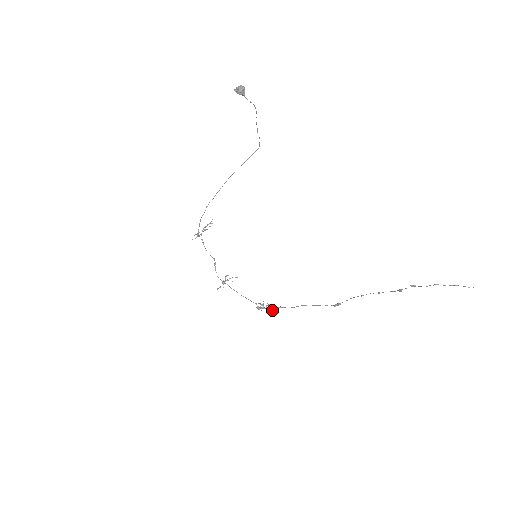
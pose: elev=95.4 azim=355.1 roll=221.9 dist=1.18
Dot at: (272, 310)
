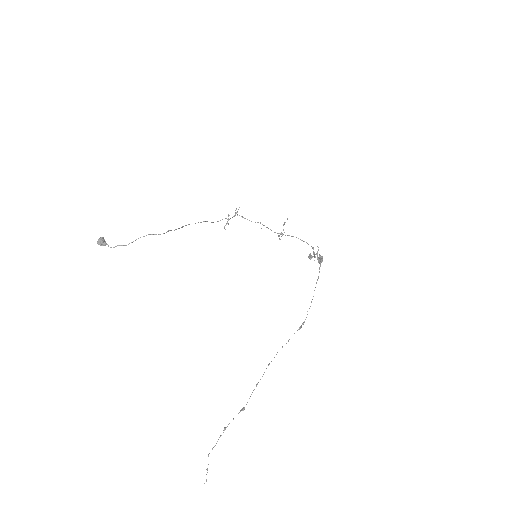
Dot at: (320, 260)
